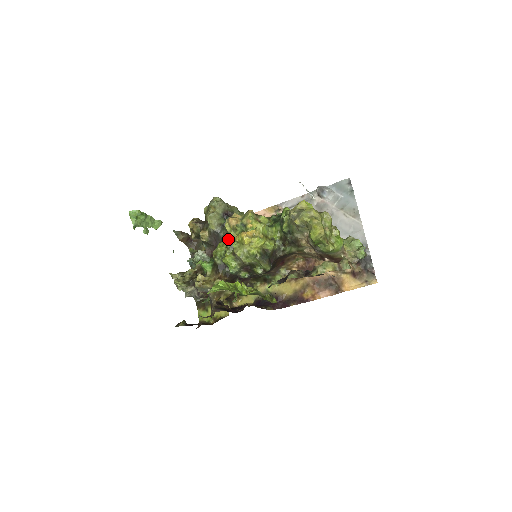
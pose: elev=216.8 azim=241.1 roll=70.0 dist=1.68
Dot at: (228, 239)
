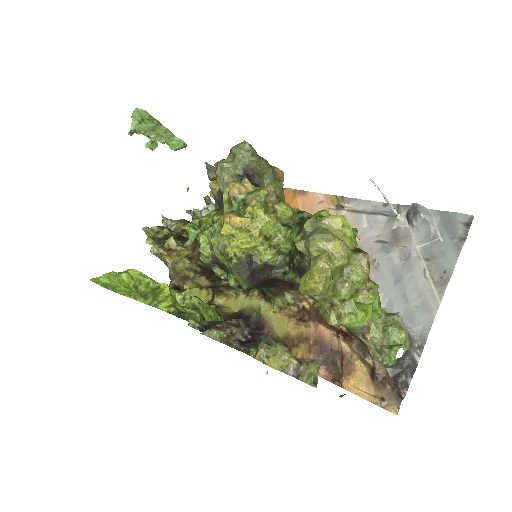
Dot at: (222, 211)
